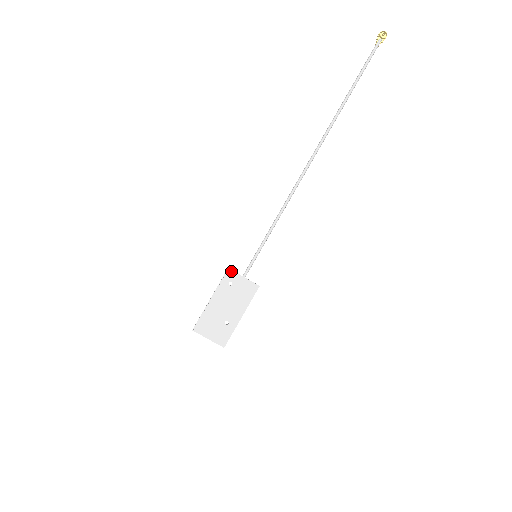
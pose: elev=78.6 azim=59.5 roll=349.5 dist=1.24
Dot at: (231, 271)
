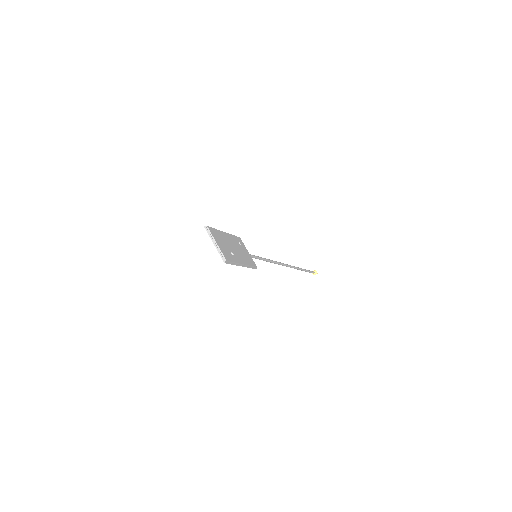
Dot at: (241, 240)
